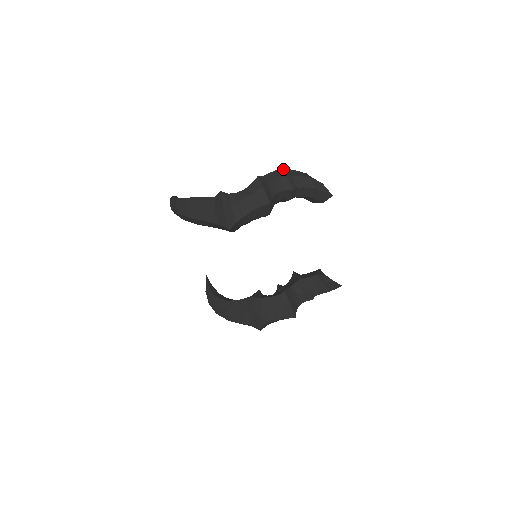
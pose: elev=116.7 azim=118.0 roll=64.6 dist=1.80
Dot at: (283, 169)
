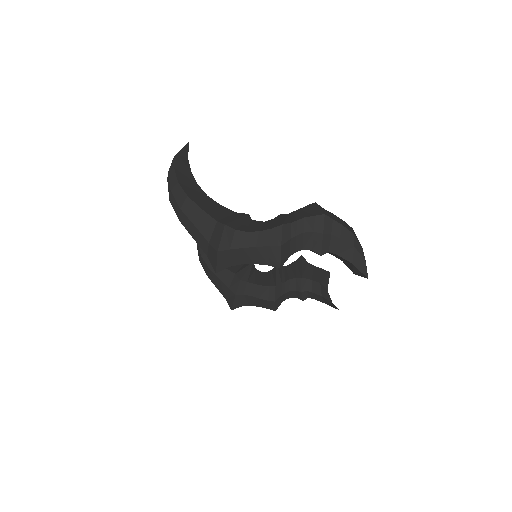
Dot at: (325, 219)
